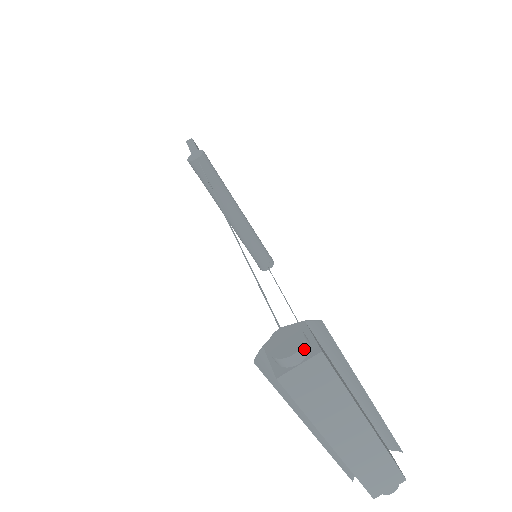
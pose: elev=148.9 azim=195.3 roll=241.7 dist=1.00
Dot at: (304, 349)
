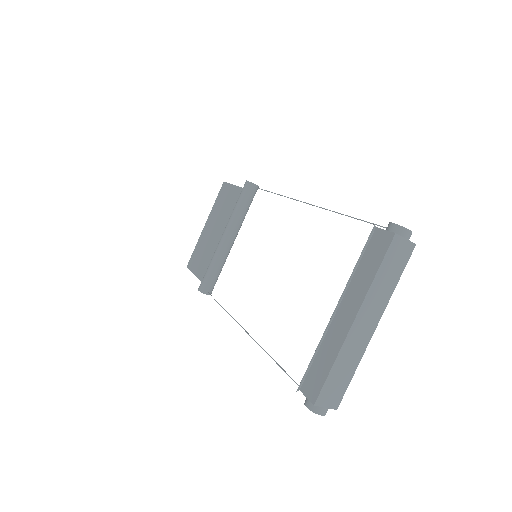
Dot at: occluded
